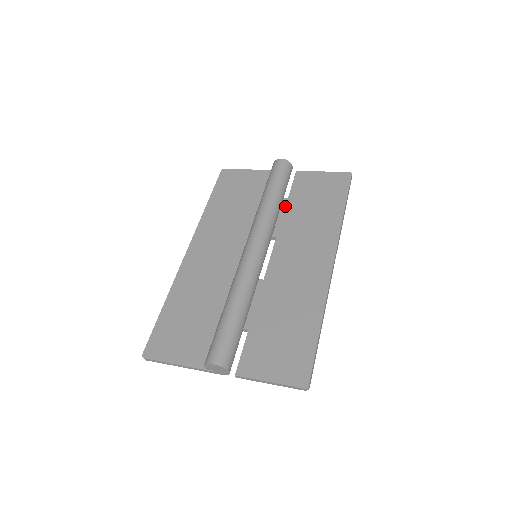
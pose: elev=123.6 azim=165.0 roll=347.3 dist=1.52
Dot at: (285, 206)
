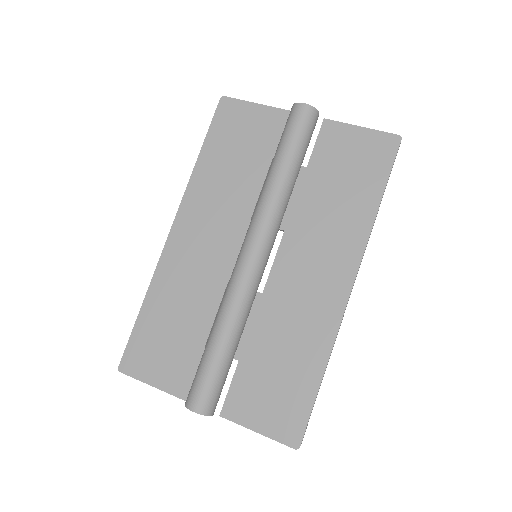
Dot at: (301, 180)
